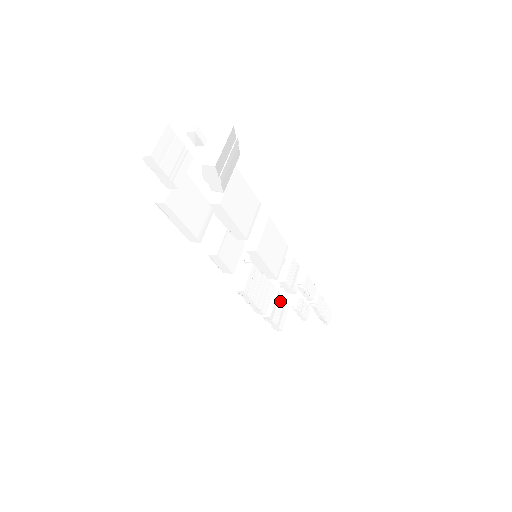
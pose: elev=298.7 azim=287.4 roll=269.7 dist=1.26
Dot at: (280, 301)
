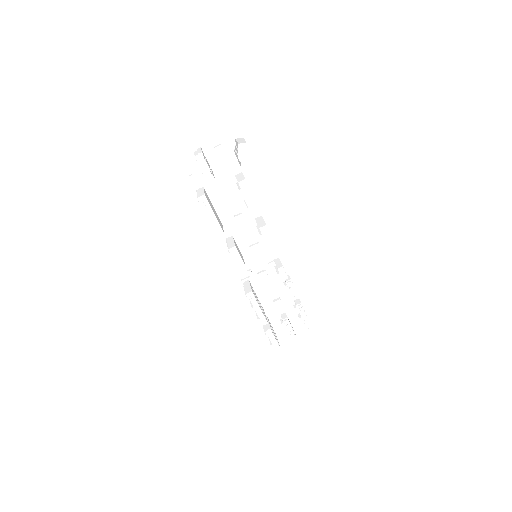
Dot at: (270, 324)
